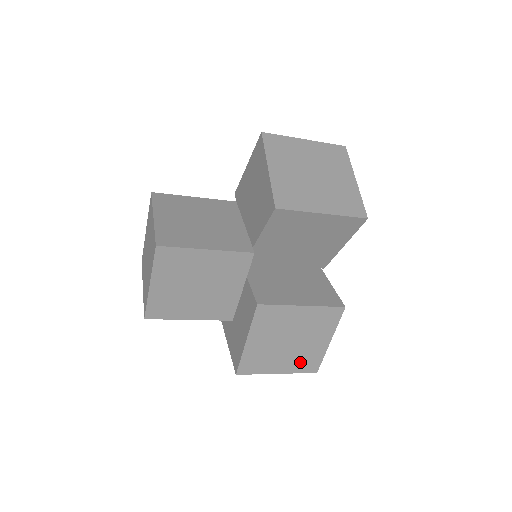
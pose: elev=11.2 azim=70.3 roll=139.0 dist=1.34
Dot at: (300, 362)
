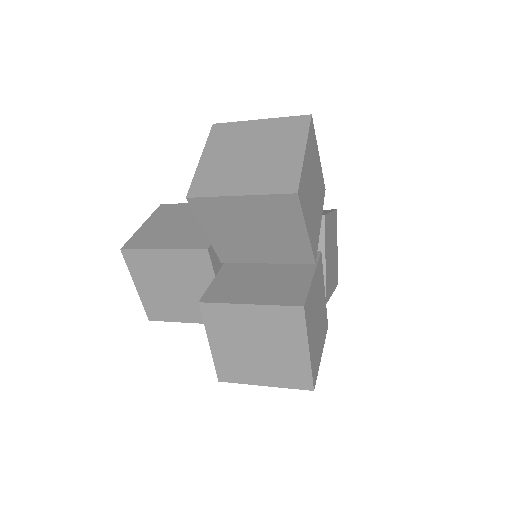
Dot at: (284, 374)
